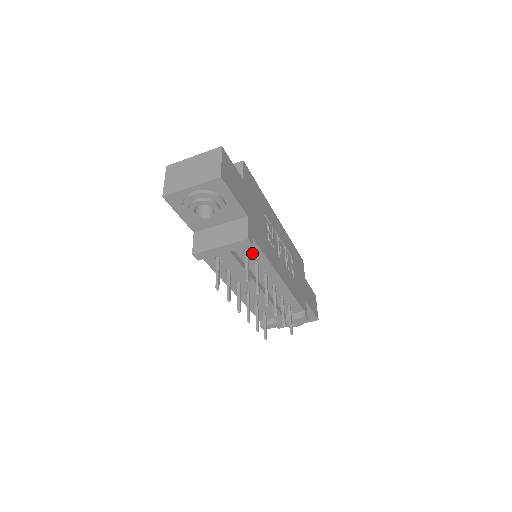
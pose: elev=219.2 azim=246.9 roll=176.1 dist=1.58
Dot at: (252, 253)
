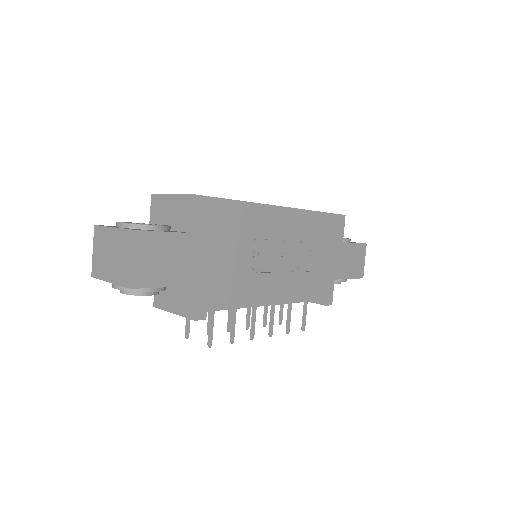
Dot at: occluded
